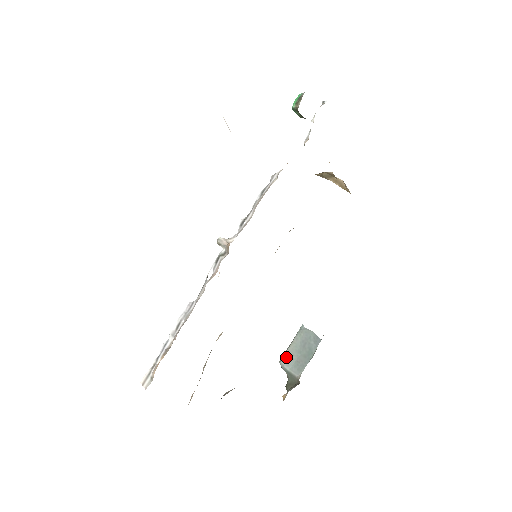
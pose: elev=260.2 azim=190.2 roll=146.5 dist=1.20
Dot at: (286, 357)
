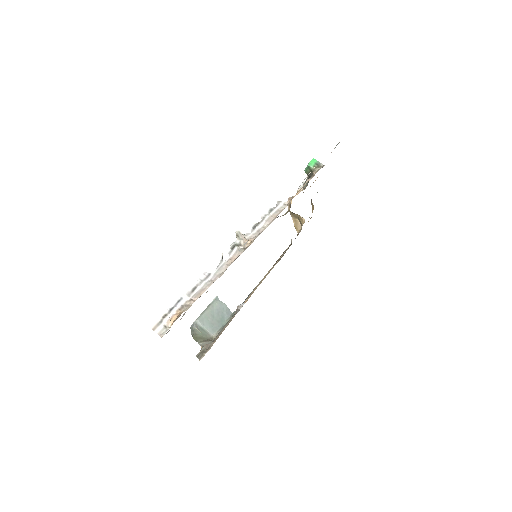
Dot at: (203, 318)
